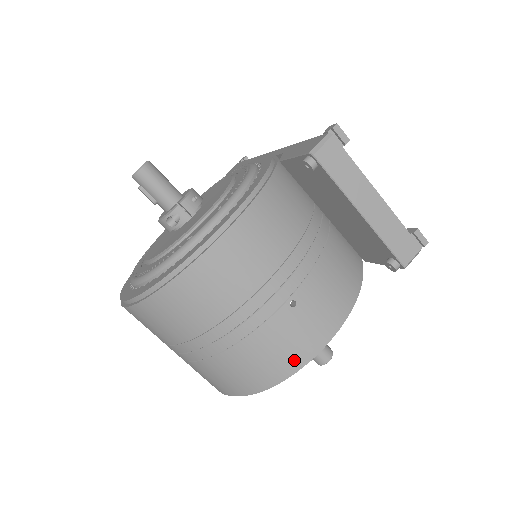
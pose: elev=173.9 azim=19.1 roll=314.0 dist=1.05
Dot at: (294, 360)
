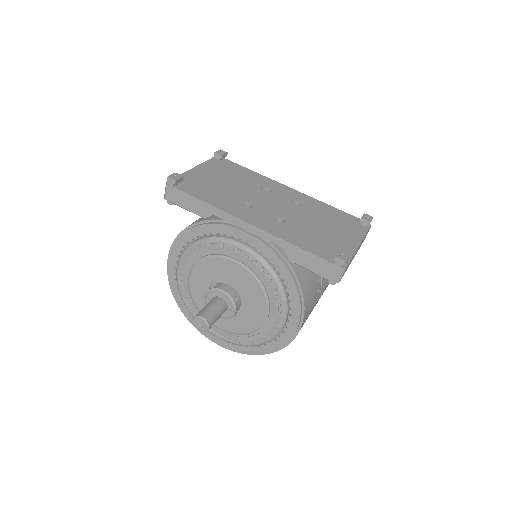
Dot at: occluded
